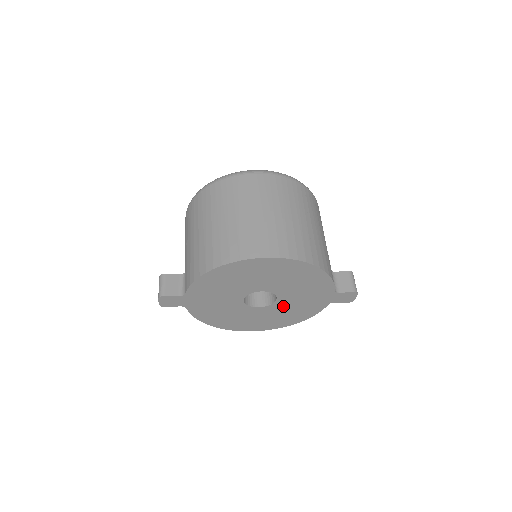
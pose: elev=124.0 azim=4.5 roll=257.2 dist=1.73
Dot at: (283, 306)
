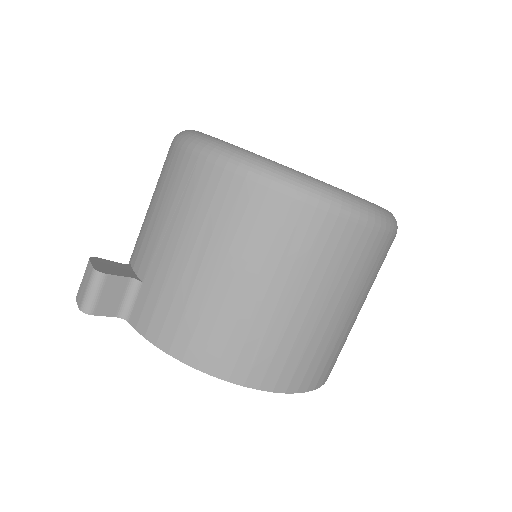
Dot at: occluded
